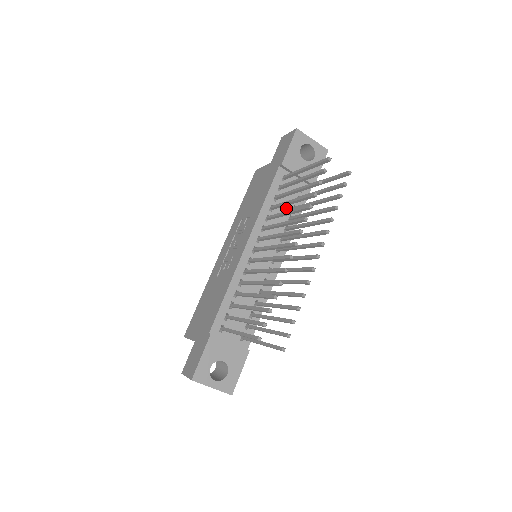
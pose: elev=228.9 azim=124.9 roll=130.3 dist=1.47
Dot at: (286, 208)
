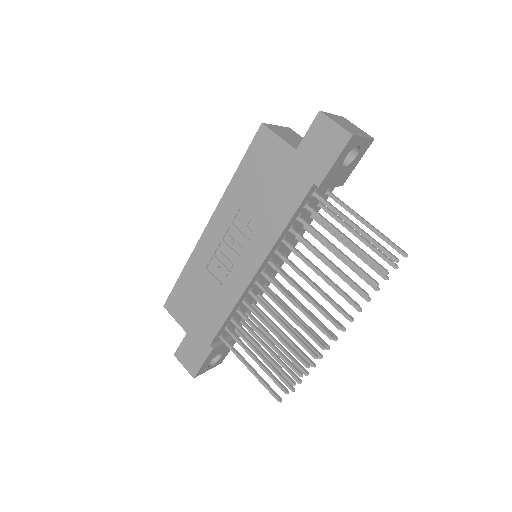
Dot at: occluded
